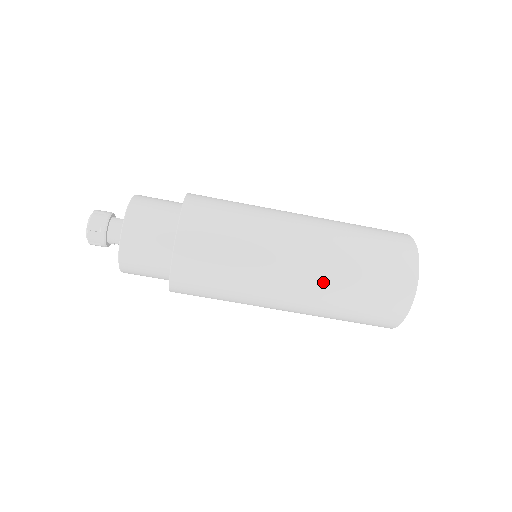
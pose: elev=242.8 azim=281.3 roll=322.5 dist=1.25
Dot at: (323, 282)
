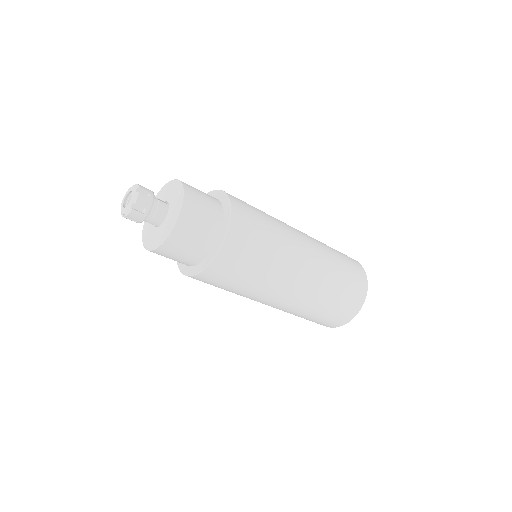
Dot at: (308, 298)
